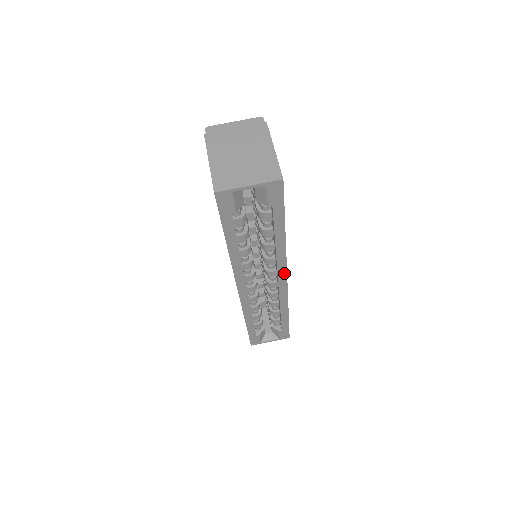
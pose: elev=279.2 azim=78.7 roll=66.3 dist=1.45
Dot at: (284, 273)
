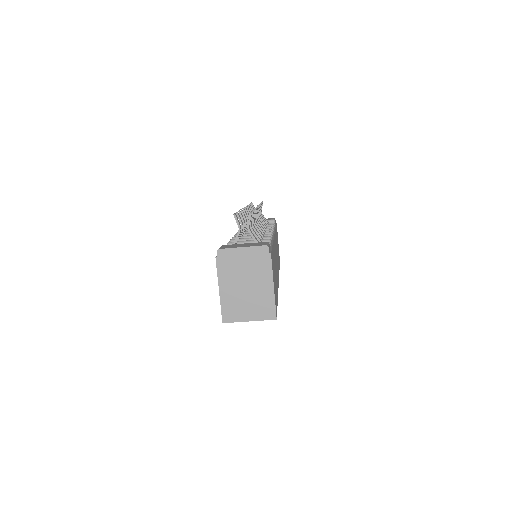
Dot at: occluded
